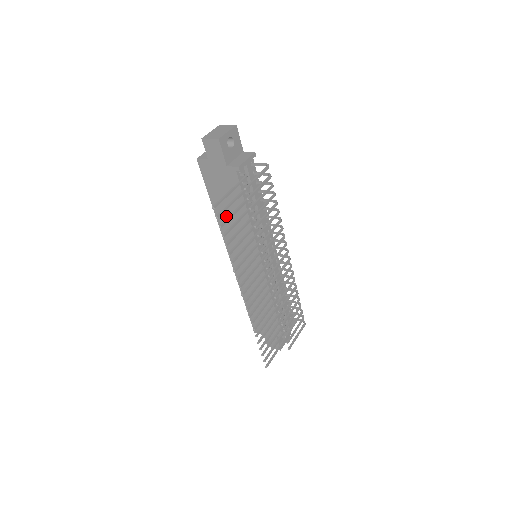
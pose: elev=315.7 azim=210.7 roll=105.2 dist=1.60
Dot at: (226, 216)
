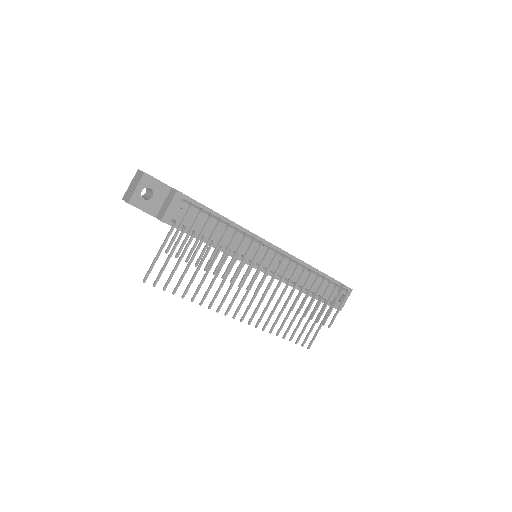
Dot at: occluded
